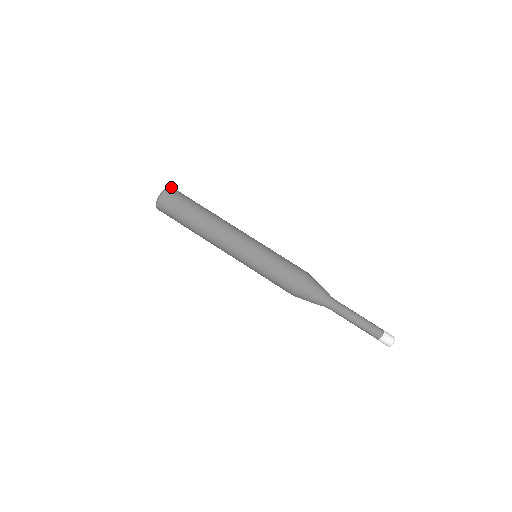
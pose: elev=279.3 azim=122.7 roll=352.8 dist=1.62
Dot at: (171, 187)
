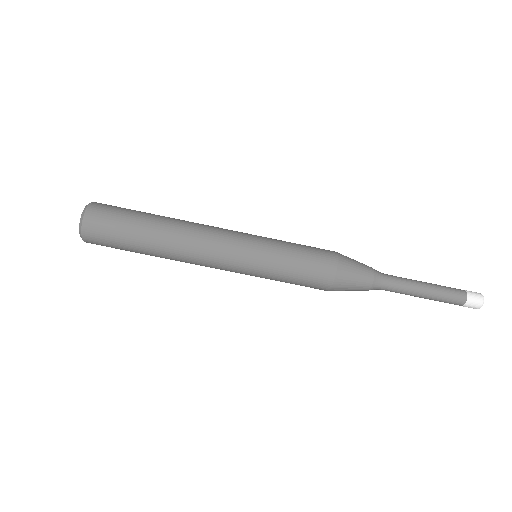
Dot at: (84, 220)
